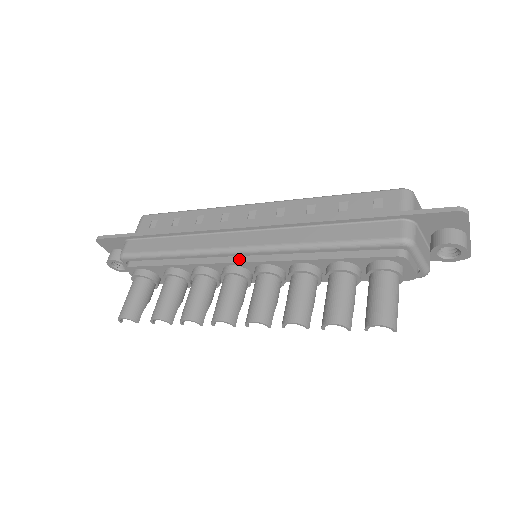
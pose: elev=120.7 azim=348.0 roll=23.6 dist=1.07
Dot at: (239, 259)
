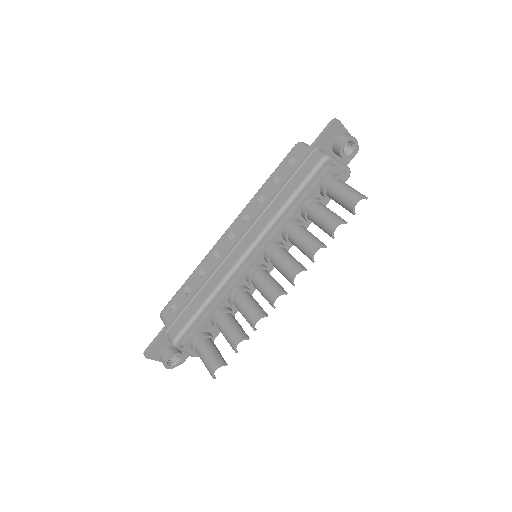
Dot at: (250, 261)
